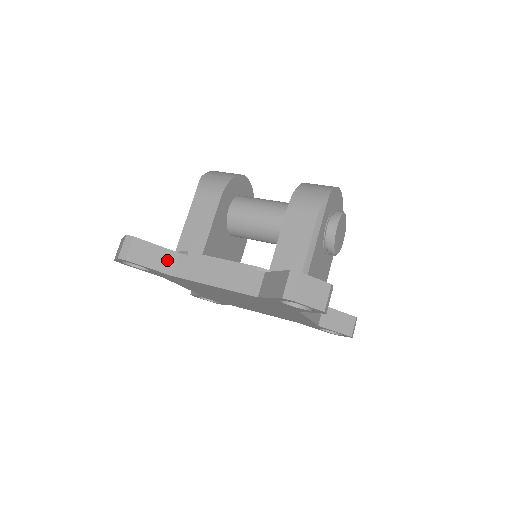
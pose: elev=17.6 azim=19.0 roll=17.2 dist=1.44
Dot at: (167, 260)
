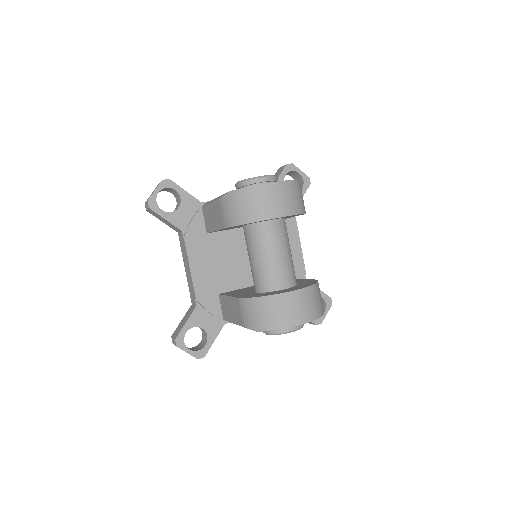
Dot at: (173, 227)
